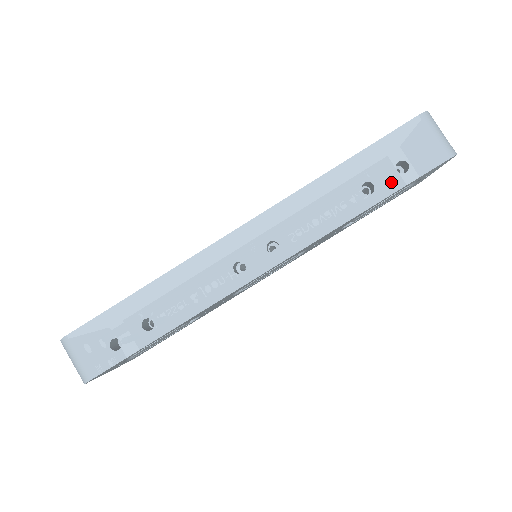
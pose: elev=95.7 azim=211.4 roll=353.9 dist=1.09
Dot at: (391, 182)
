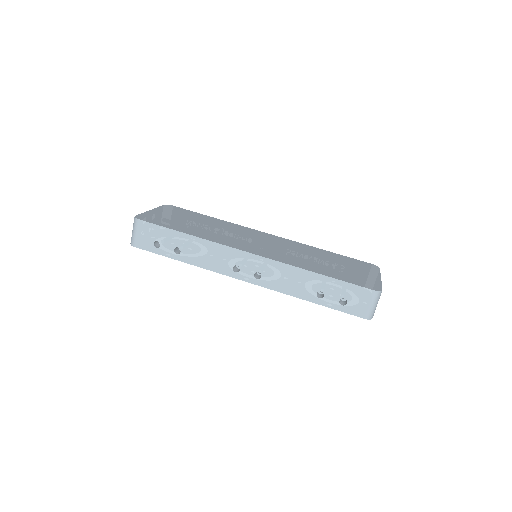
Dot at: (332, 302)
